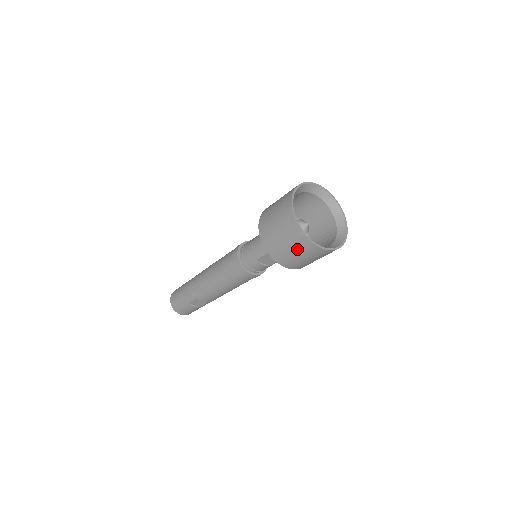
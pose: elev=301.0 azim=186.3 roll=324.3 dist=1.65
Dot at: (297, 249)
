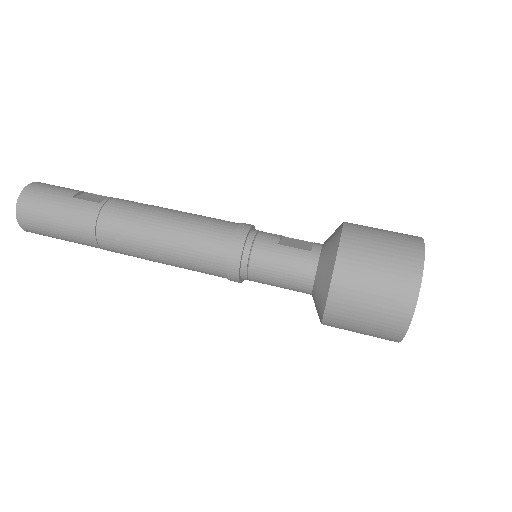
Dot at: occluded
